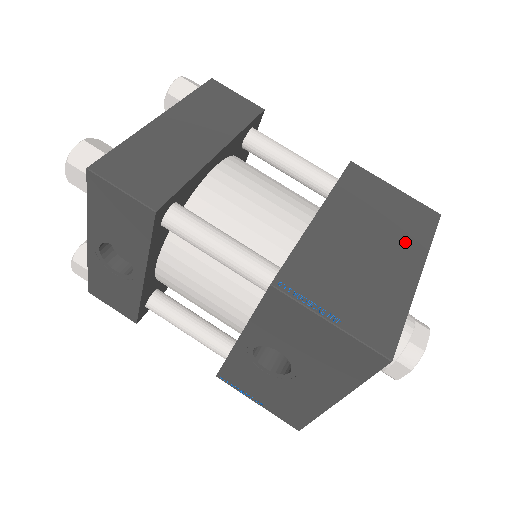
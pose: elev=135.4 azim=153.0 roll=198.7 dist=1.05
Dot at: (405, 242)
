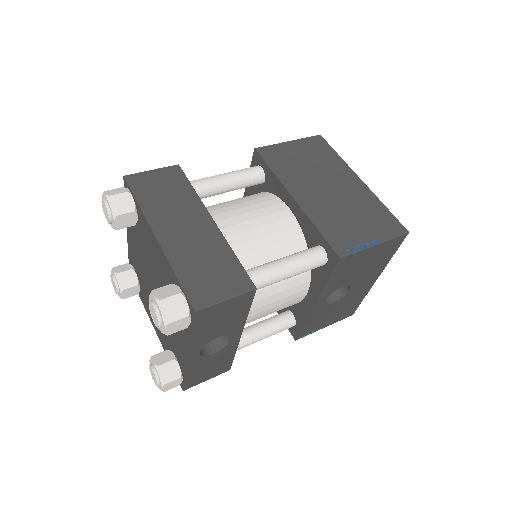
Dot at: (334, 169)
